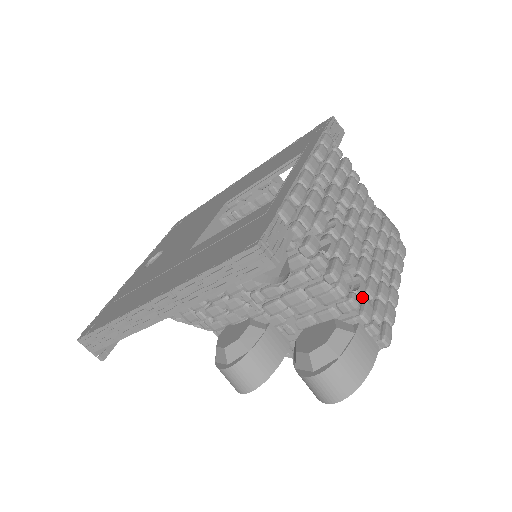
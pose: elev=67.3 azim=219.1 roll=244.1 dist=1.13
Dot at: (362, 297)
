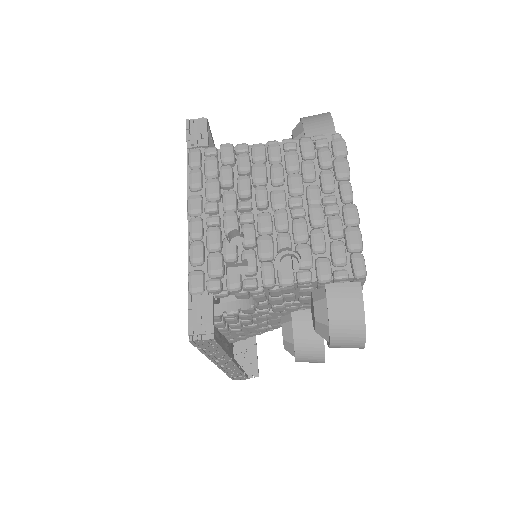
Dot at: (309, 265)
